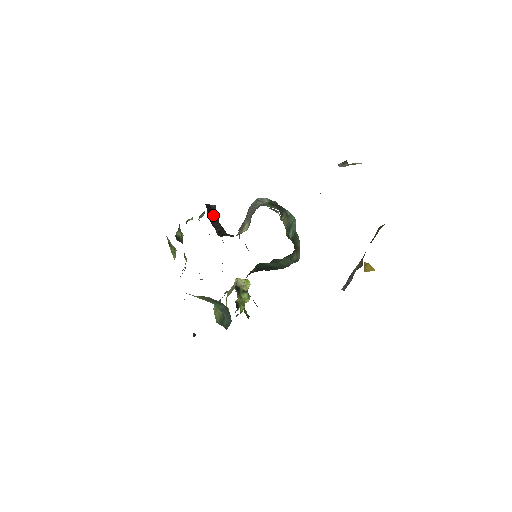
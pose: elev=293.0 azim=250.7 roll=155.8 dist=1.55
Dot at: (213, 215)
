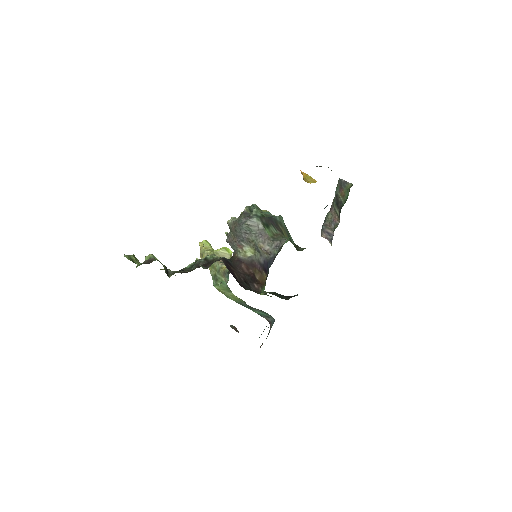
Dot at: (230, 271)
